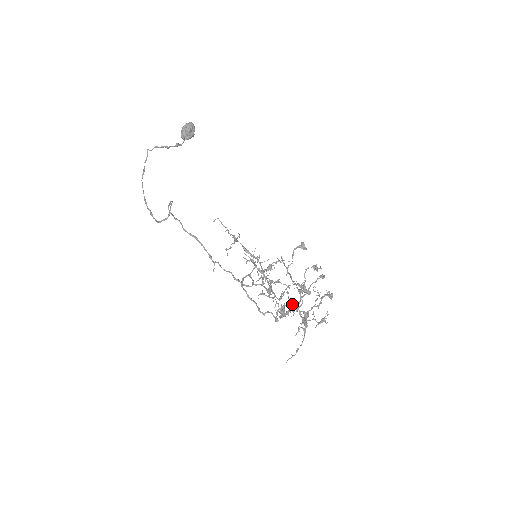
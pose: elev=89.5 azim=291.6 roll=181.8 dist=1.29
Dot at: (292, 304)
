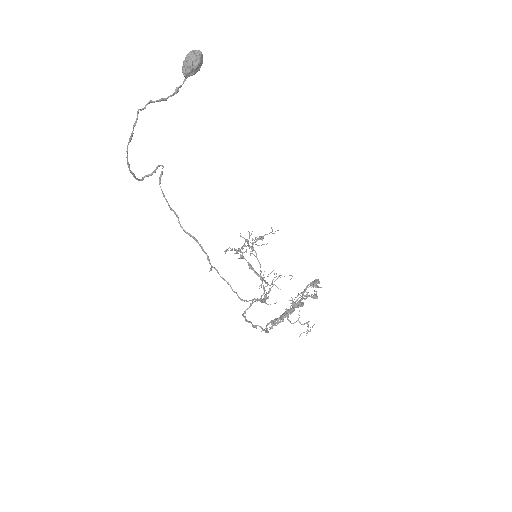
Dot at: (283, 314)
